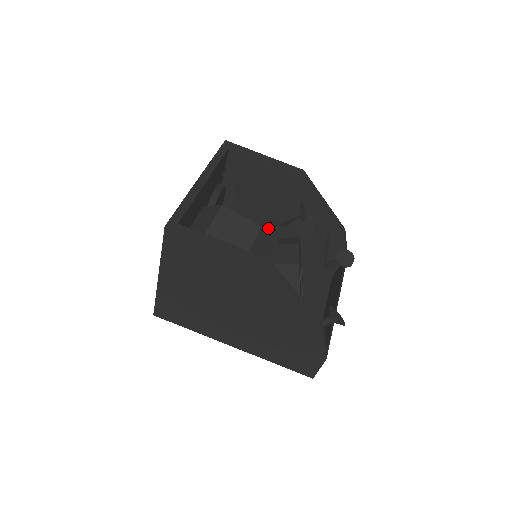
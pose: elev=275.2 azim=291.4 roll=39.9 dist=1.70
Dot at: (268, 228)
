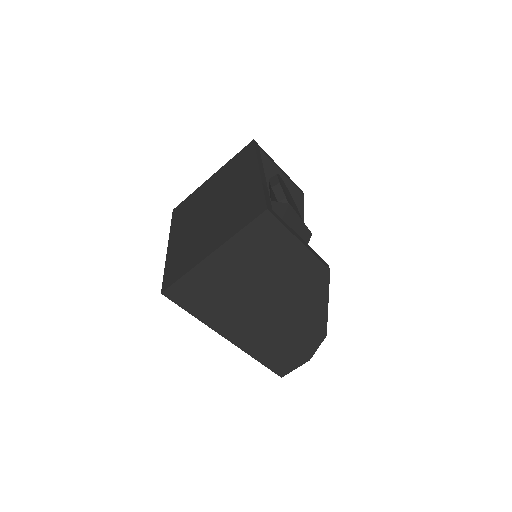
Dot at: occluded
